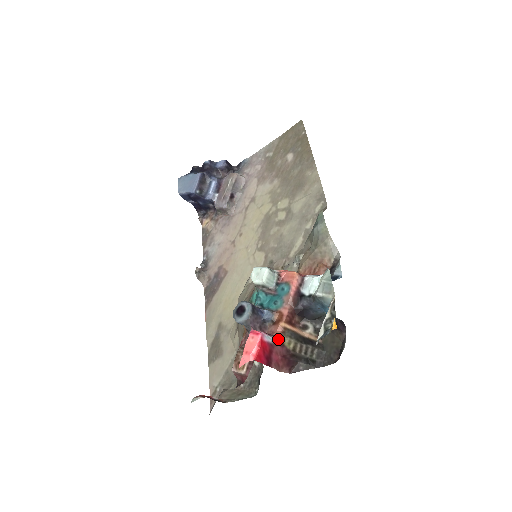
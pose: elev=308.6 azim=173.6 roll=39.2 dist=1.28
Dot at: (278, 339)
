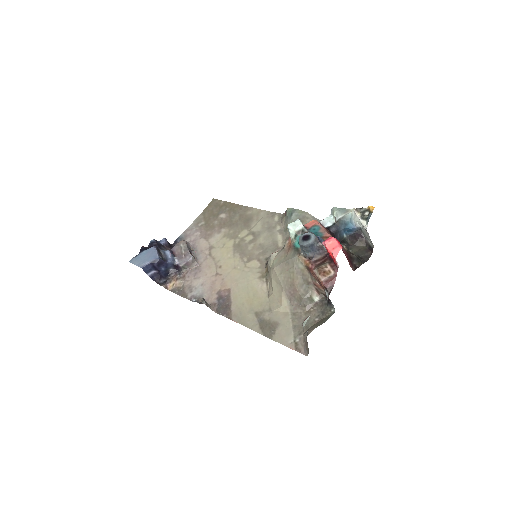
Dot at: occluded
